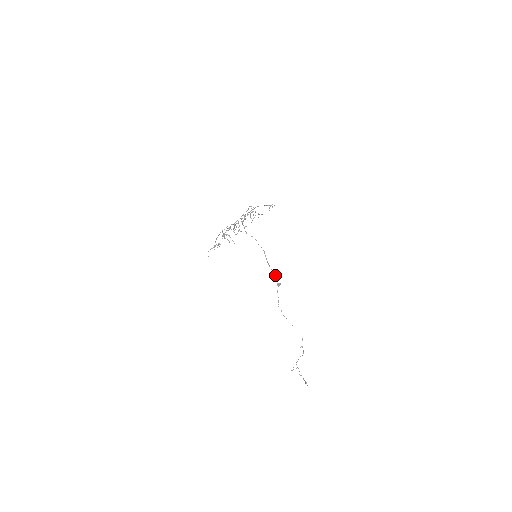
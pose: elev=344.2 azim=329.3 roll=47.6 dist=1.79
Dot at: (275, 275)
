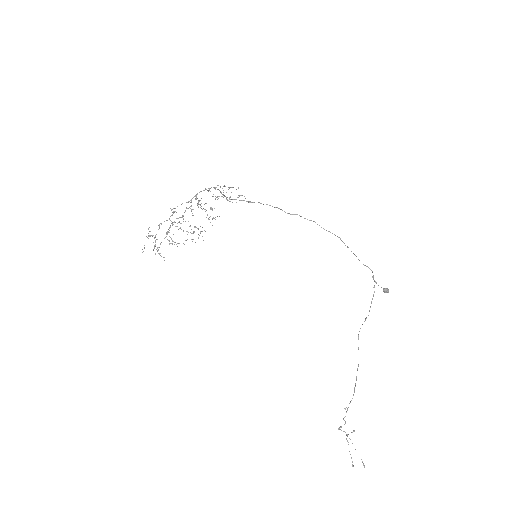
Dot at: (373, 275)
